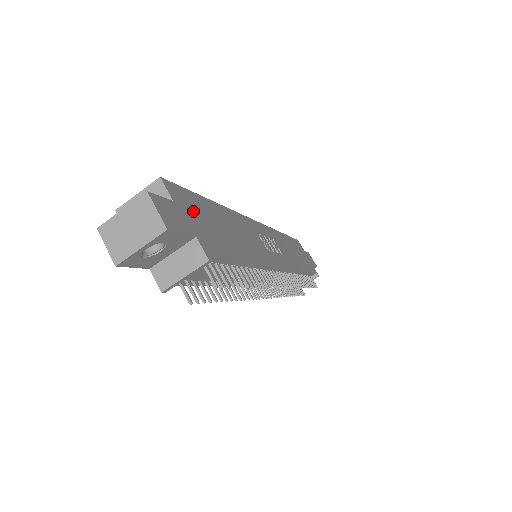
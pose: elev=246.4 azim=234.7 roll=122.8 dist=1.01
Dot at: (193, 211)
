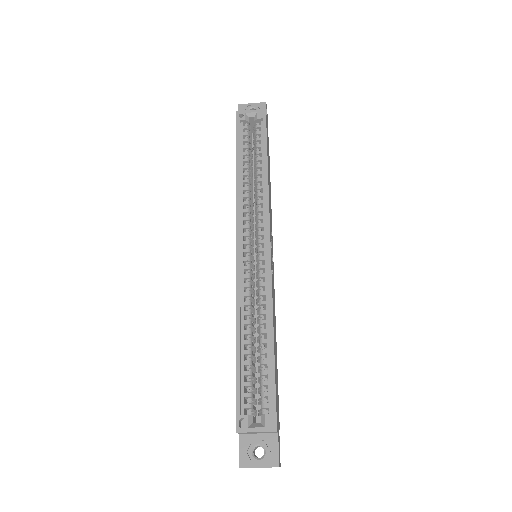
Dot at: (277, 406)
